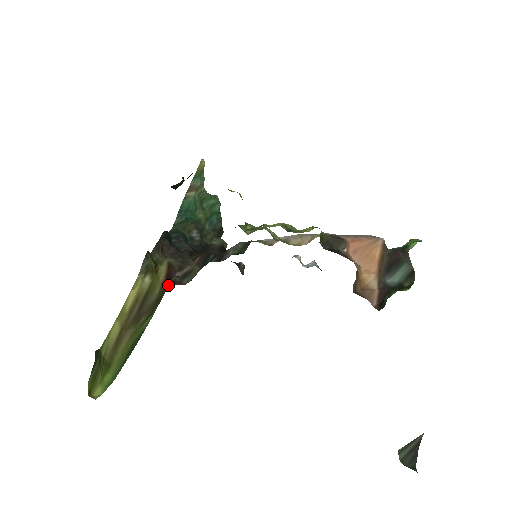
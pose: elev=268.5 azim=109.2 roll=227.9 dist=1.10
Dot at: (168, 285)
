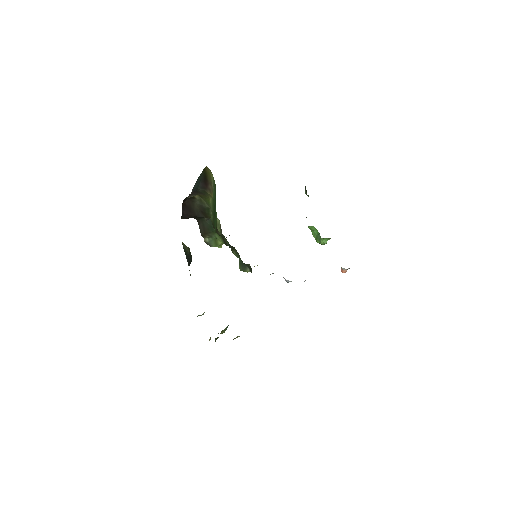
Dot at: (215, 232)
